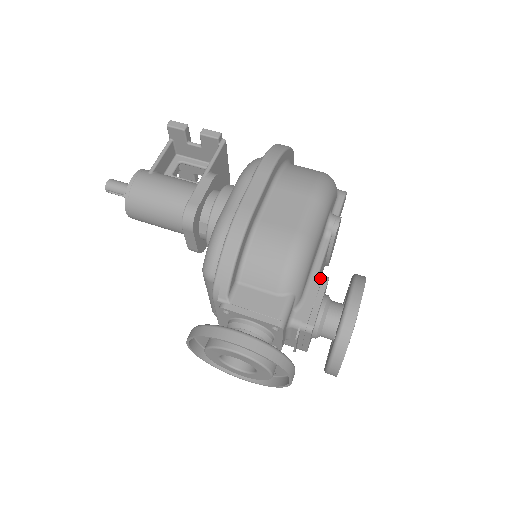
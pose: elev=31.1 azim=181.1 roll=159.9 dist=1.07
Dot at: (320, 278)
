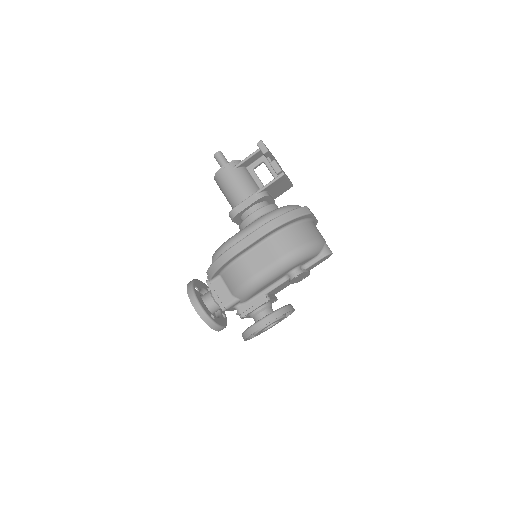
Dot at: (264, 297)
